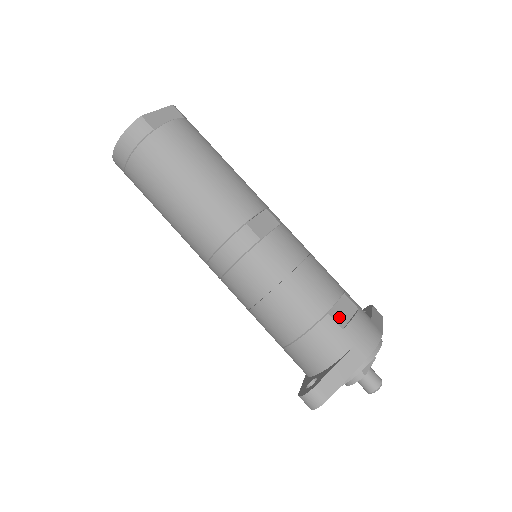
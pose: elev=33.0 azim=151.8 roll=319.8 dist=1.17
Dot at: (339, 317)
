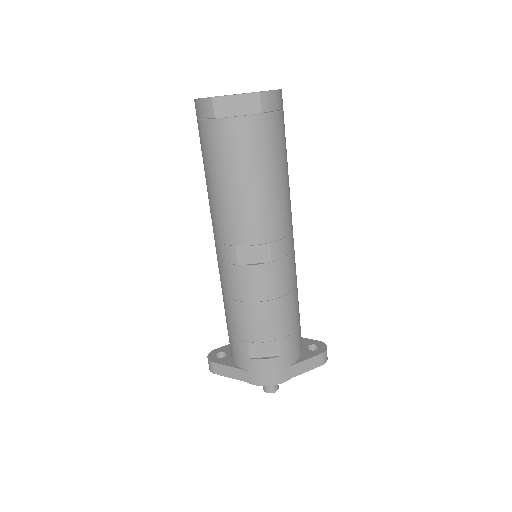
Dot at: (255, 350)
